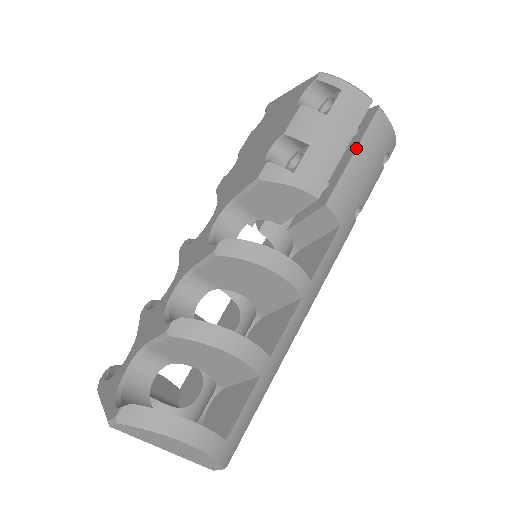
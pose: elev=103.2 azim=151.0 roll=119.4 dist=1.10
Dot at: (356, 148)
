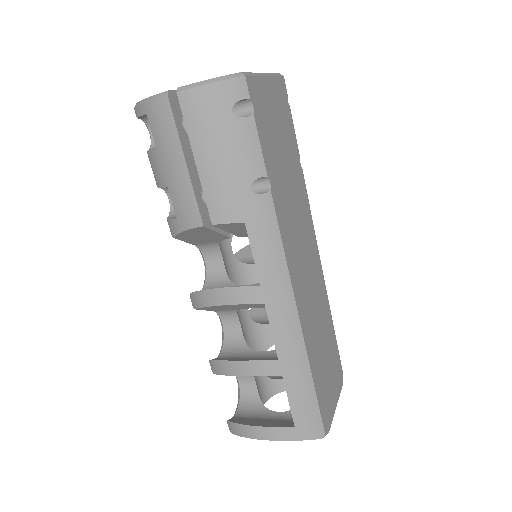
Dot at: occluded
